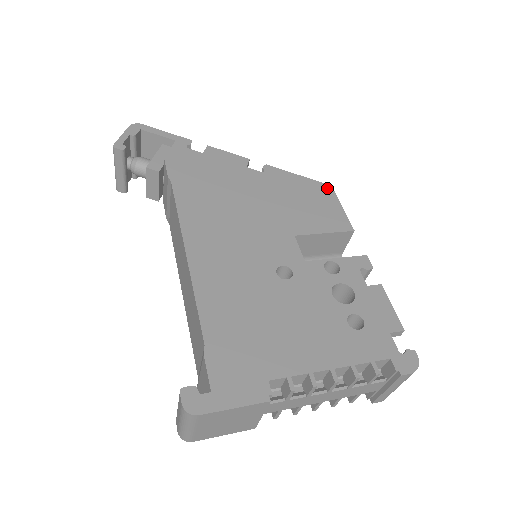
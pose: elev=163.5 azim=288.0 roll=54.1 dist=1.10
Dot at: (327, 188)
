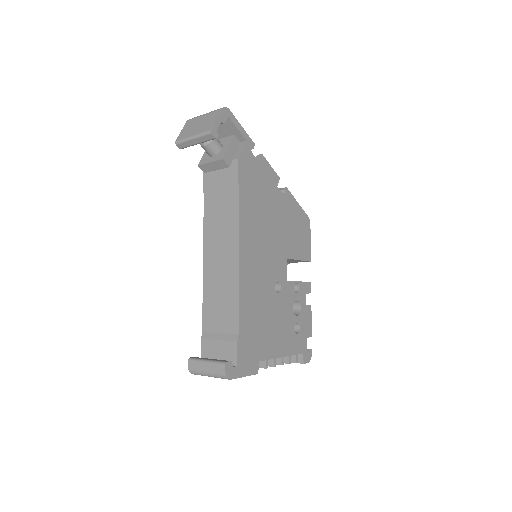
Dot at: (308, 221)
